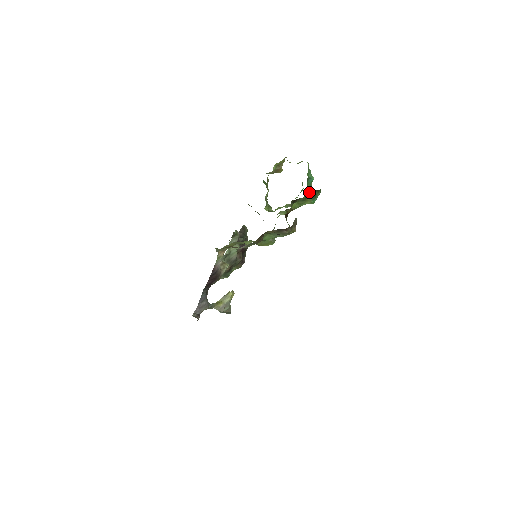
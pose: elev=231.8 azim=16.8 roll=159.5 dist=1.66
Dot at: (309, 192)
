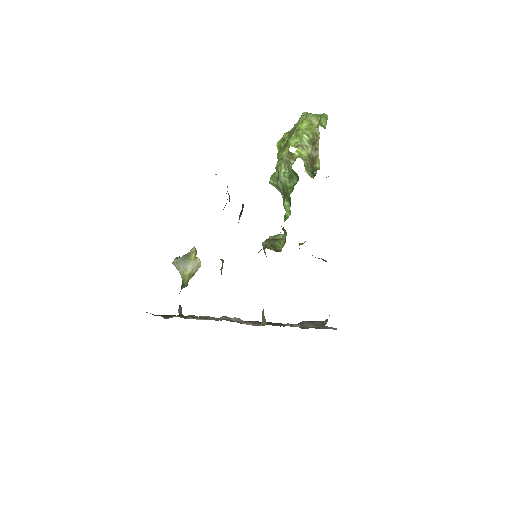
Dot at: occluded
